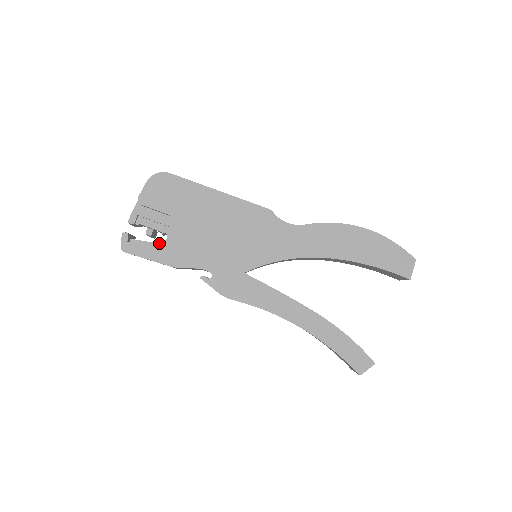
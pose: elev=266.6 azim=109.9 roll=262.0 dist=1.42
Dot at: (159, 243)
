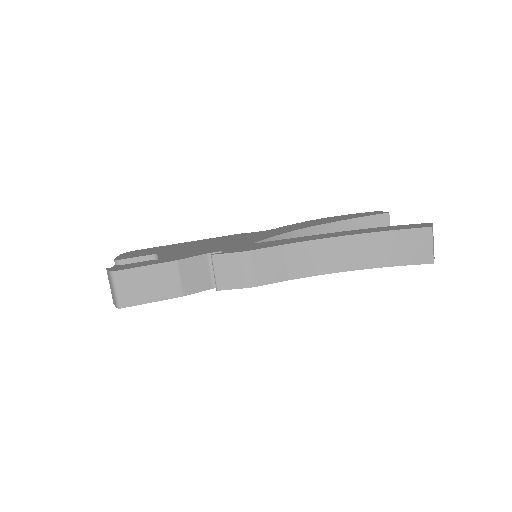
Dot at: occluded
